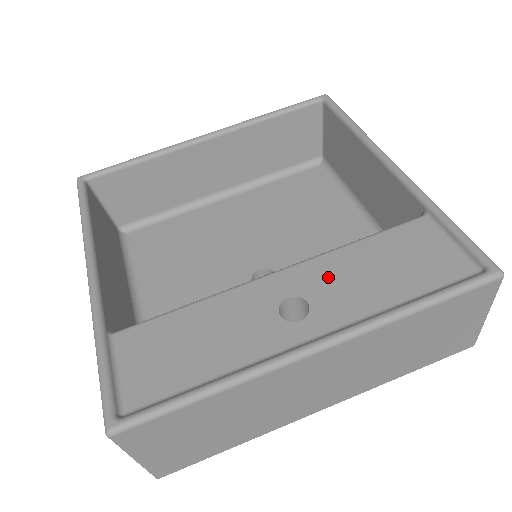
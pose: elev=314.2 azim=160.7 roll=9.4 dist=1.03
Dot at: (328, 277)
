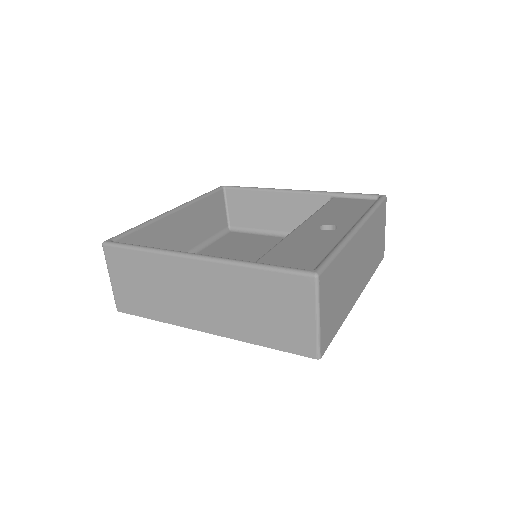
Dot at: (326, 218)
